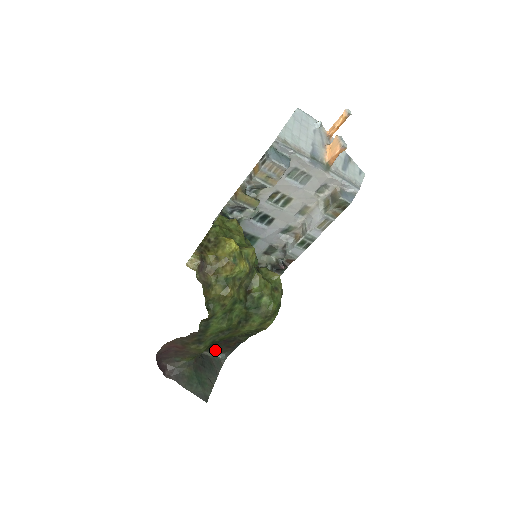
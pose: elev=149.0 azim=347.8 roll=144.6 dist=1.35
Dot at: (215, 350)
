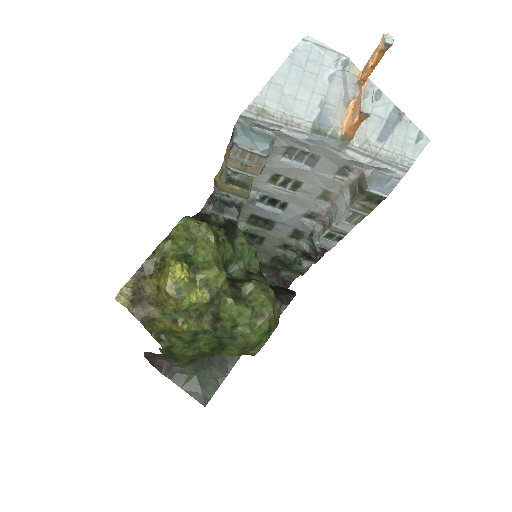
Dot at: occluded
